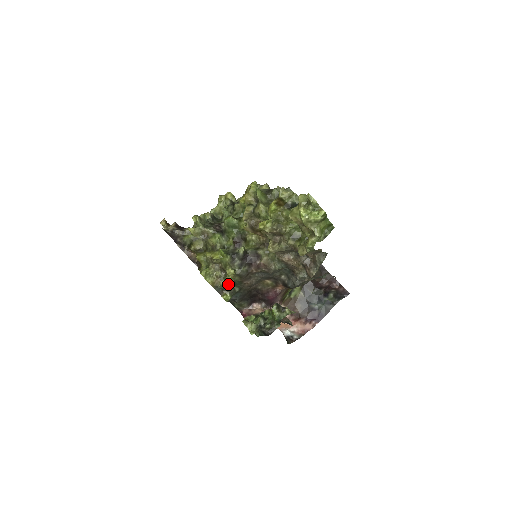
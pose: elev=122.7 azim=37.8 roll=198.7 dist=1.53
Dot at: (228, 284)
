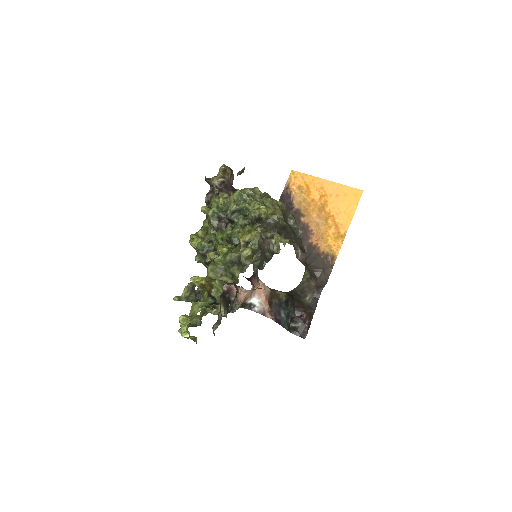
Dot at: occluded
